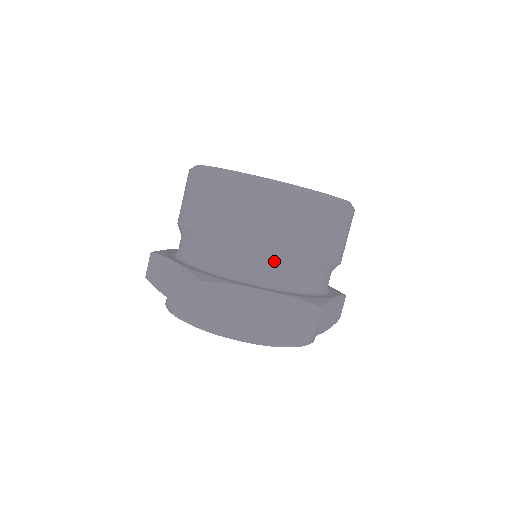
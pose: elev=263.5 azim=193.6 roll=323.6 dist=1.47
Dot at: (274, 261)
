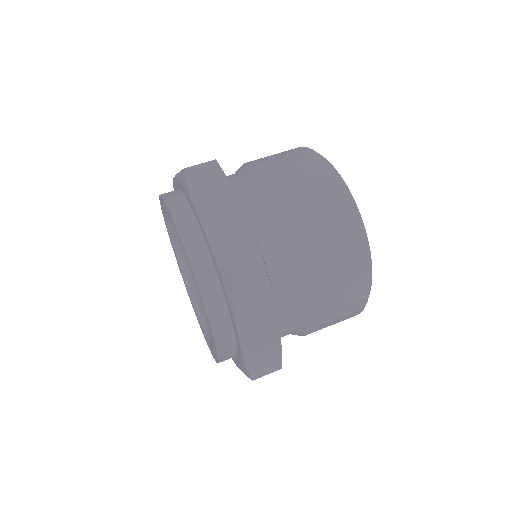
Dot at: (276, 214)
